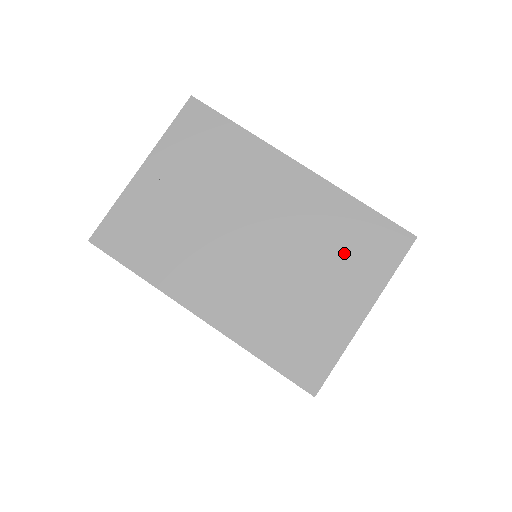
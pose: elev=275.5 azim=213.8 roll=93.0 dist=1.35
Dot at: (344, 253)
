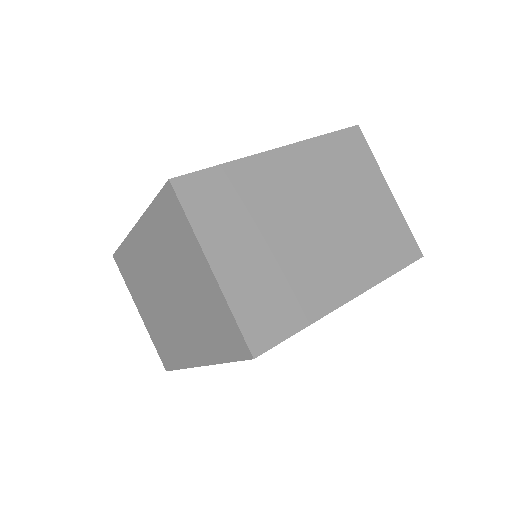
Dot at: (350, 172)
